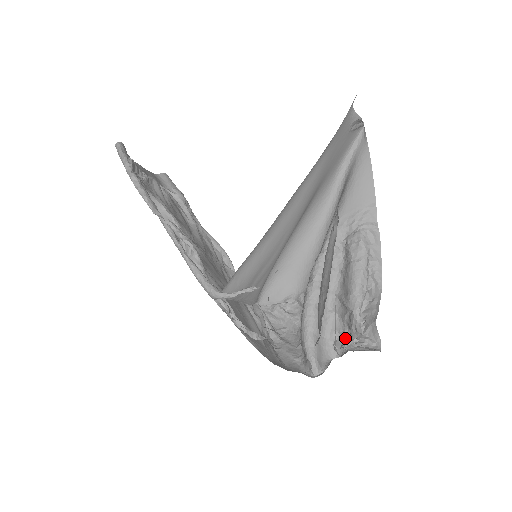
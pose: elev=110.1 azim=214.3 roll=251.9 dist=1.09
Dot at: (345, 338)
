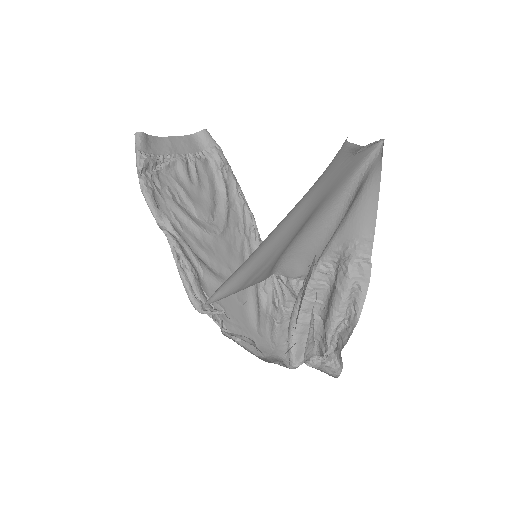
Dot at: (324, 344)
